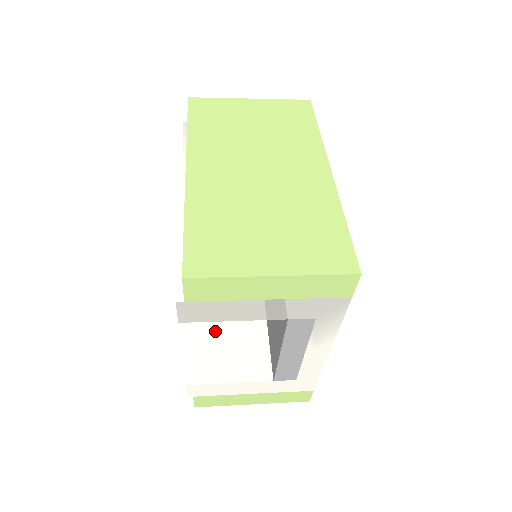
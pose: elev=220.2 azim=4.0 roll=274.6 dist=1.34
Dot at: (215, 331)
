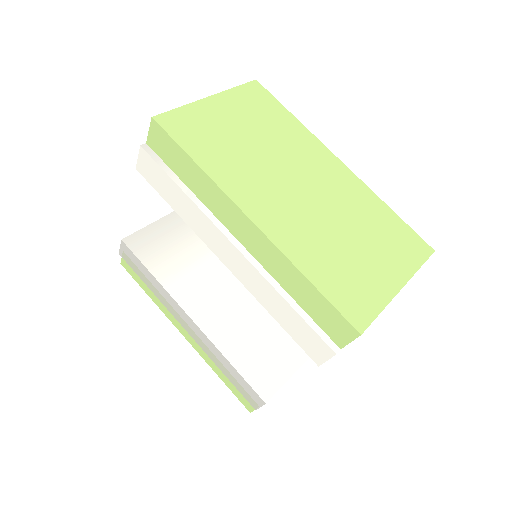
Dot at: (246, 341)
